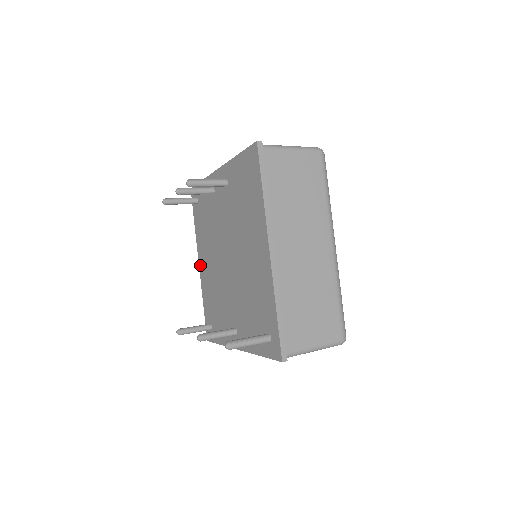
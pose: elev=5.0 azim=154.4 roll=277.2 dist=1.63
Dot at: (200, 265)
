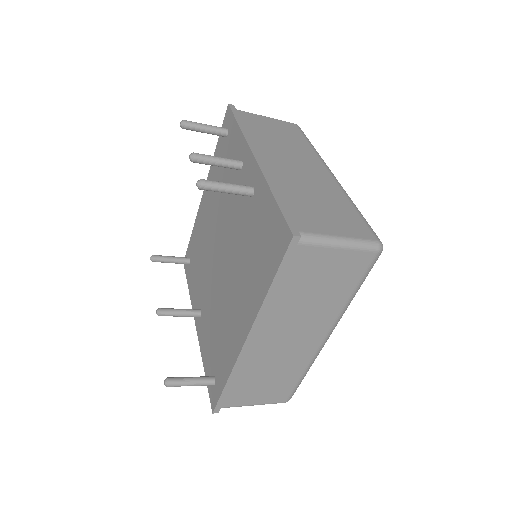
Dot at: (203, 197)
